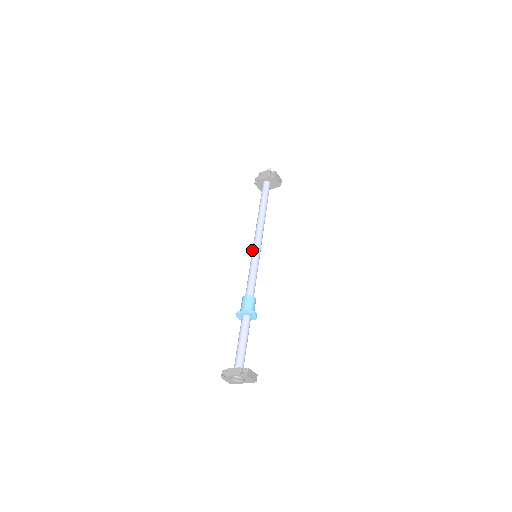
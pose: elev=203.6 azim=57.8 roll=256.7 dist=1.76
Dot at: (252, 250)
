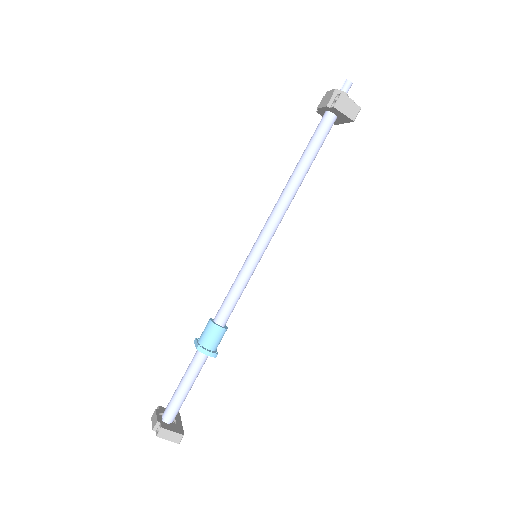
Dot at: (253, 245)
